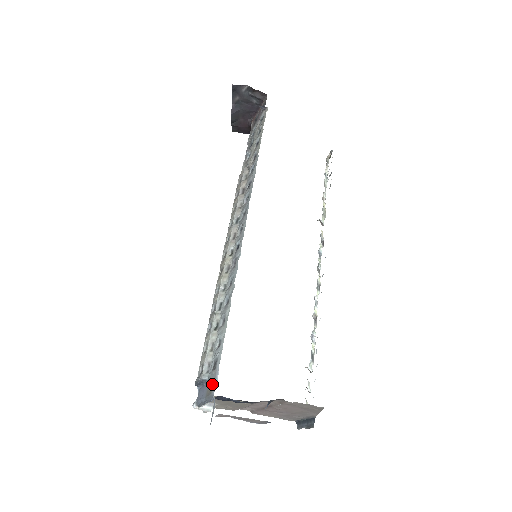
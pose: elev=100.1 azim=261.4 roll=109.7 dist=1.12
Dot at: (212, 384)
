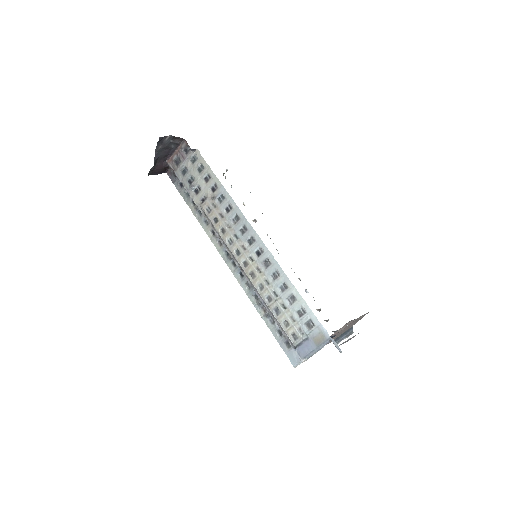
Dot at: (320, 334)
